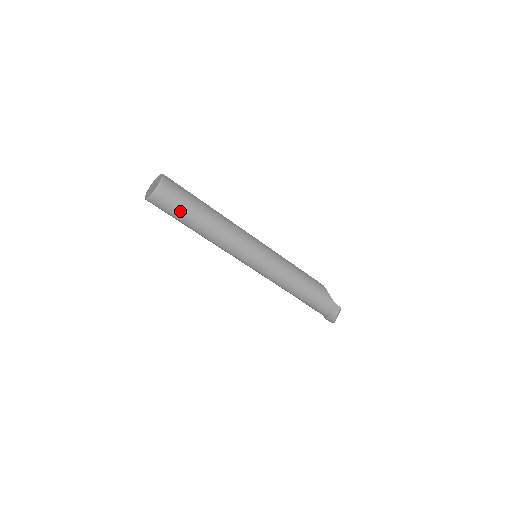
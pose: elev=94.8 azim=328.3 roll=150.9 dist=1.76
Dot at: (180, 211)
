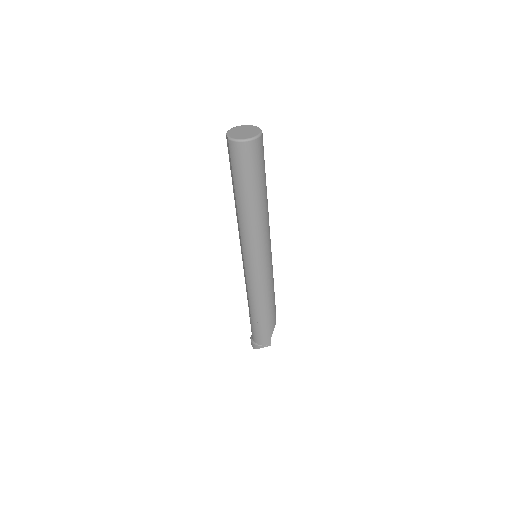
Dot at: (243, 174)
